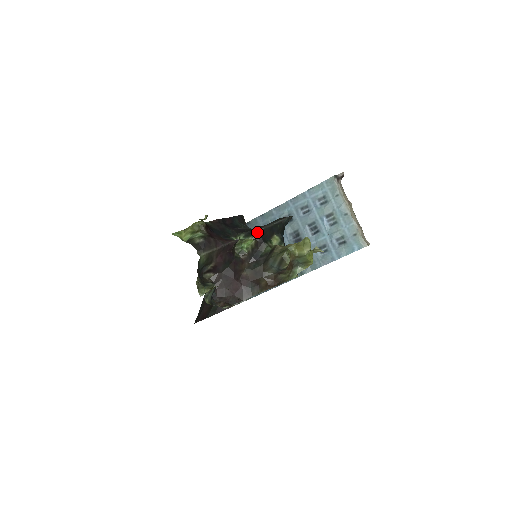
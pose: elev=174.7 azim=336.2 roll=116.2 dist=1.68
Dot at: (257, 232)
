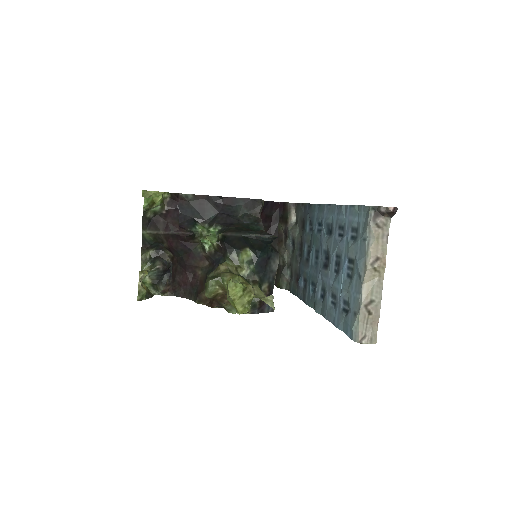
Dot at: (220, 235)
